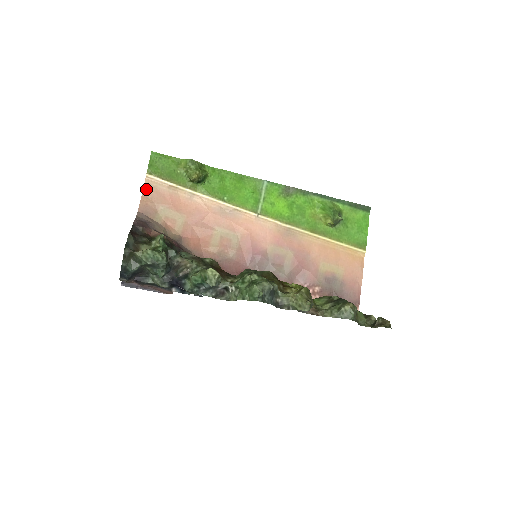
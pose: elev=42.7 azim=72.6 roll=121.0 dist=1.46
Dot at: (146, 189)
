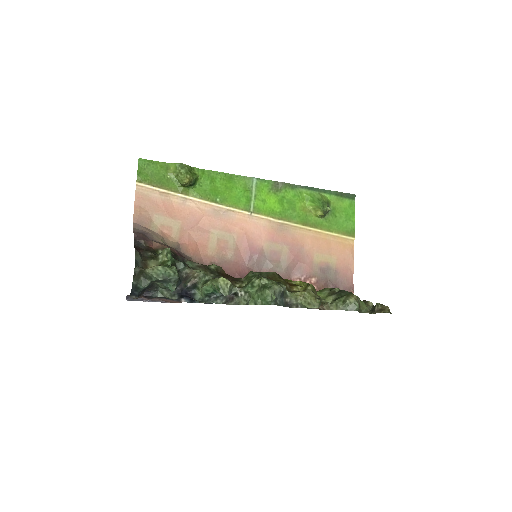
Dot at: (138, 198)
